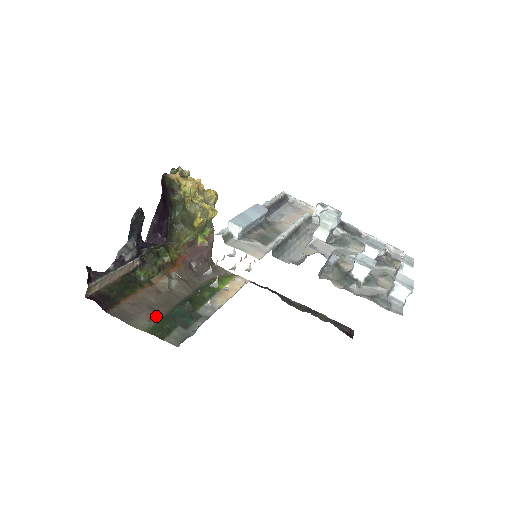
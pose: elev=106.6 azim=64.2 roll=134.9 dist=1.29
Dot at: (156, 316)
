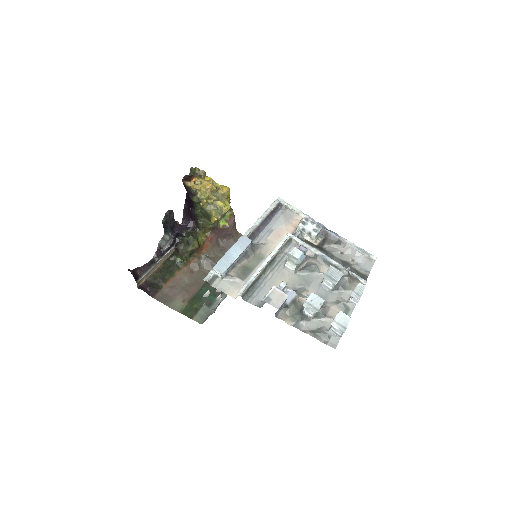
Dot at: (188, 296)
